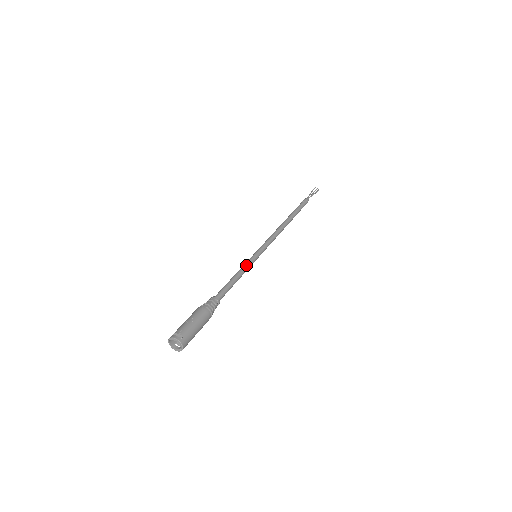
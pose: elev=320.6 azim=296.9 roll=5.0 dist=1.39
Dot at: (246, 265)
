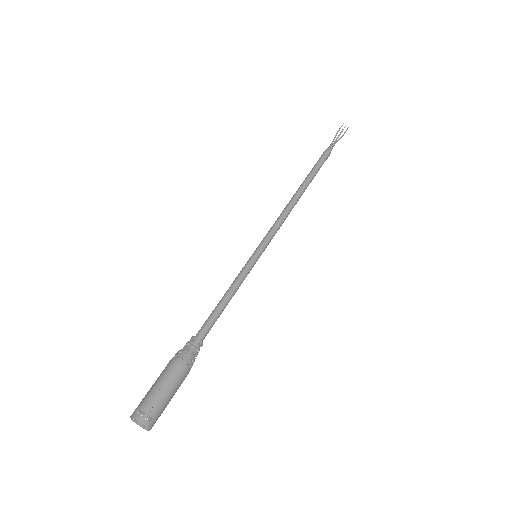
Dot at: (243, 276)
